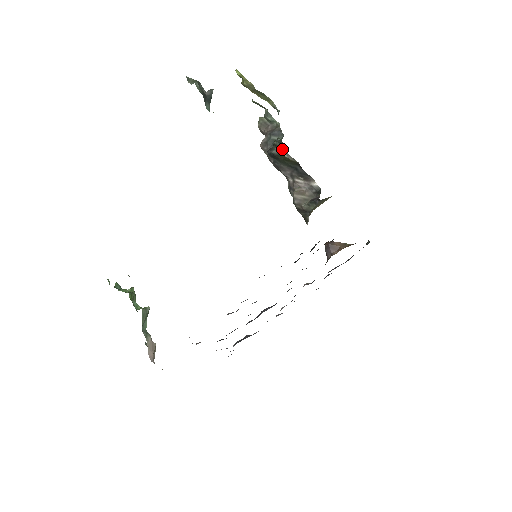
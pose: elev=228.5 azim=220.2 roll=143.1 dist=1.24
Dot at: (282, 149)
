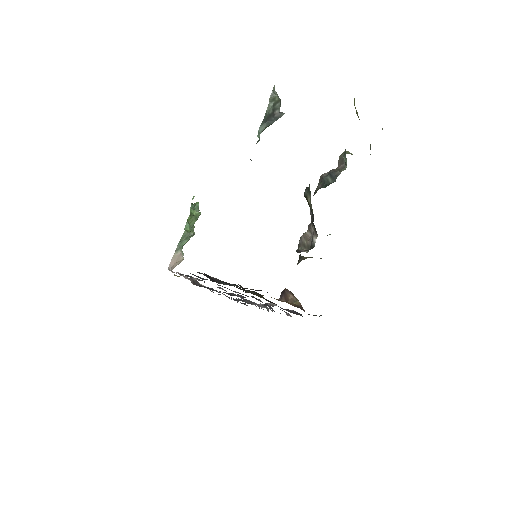
Dot at: (310, 194)
